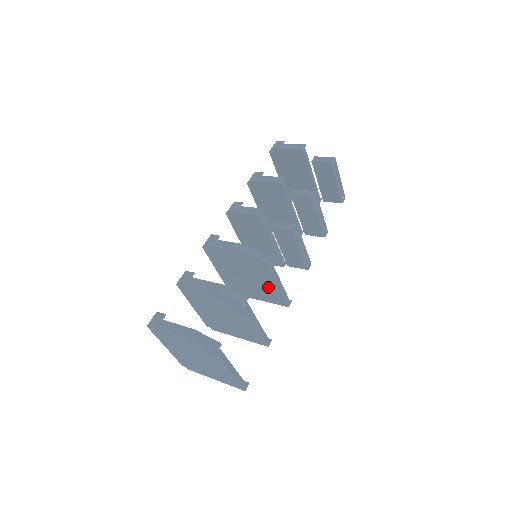
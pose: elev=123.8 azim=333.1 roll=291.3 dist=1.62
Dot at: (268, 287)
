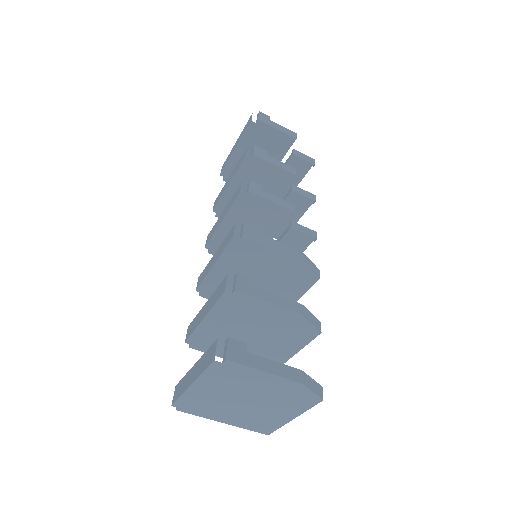
Dot at: occluded
